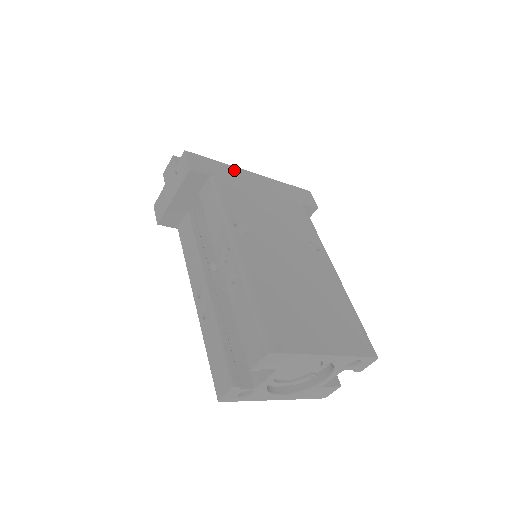
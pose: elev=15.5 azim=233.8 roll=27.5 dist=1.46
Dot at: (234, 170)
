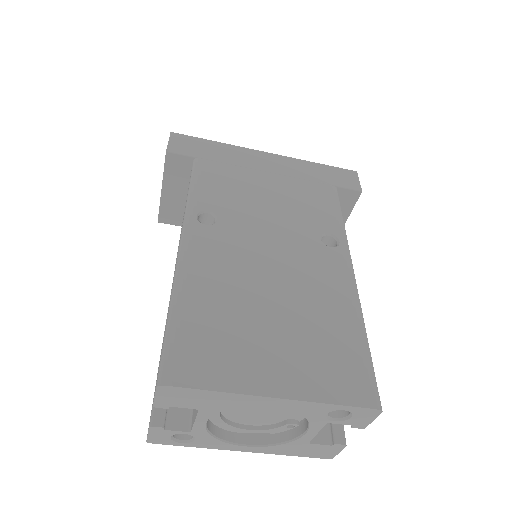
Dot at: (236, 150)
